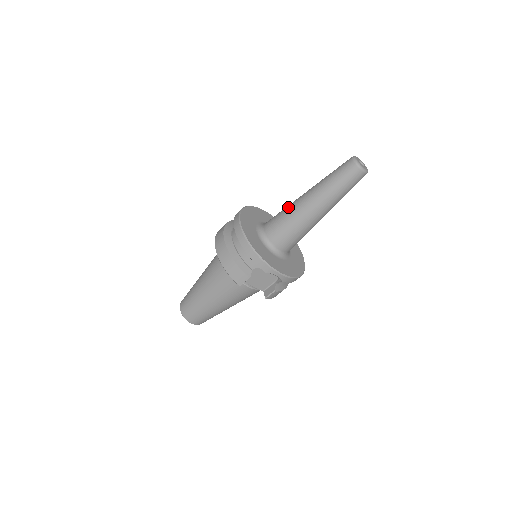
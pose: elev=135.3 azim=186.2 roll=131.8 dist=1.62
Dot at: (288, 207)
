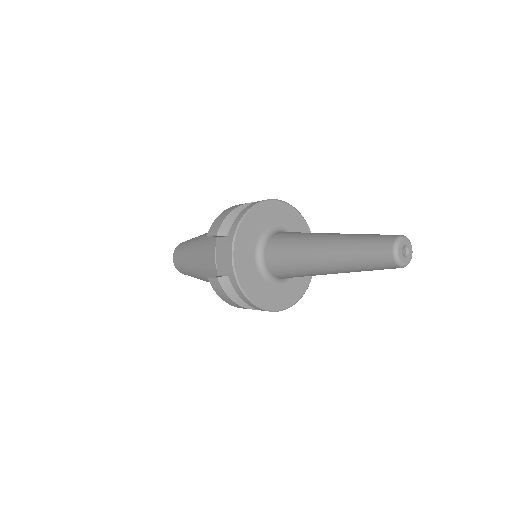
Dot at: occluded
